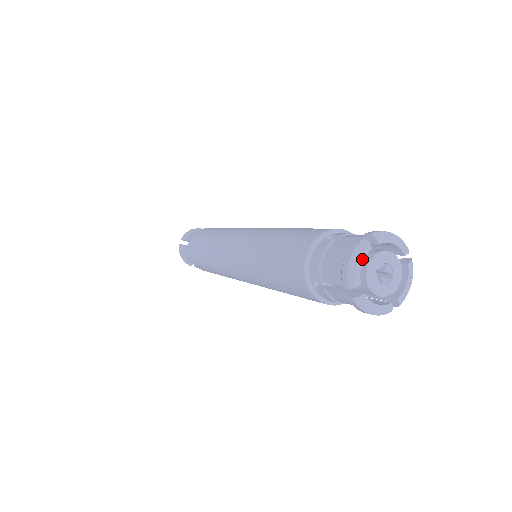
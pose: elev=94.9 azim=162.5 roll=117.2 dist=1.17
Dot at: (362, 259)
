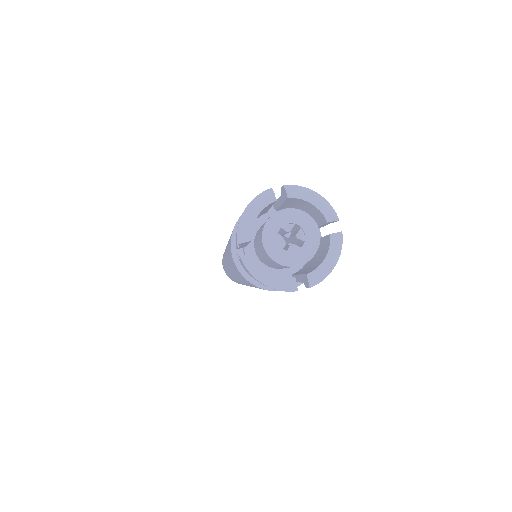
Dot at: (259, 210)
